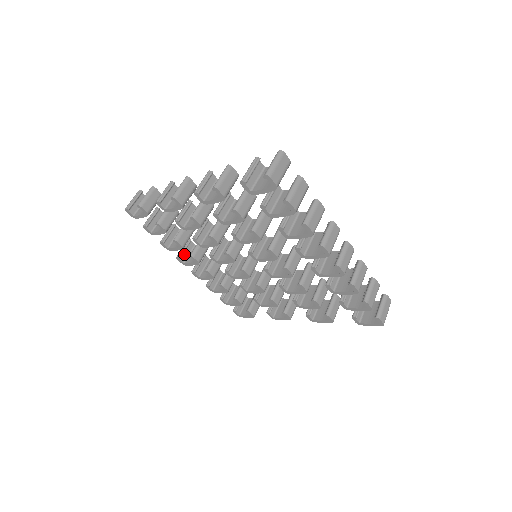
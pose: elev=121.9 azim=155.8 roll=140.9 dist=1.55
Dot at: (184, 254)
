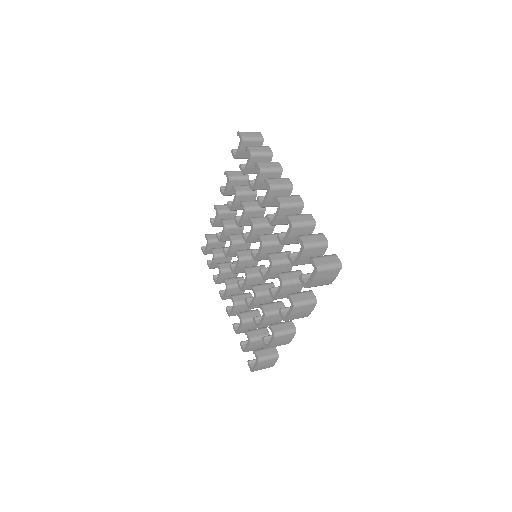
Dot at: occluded
